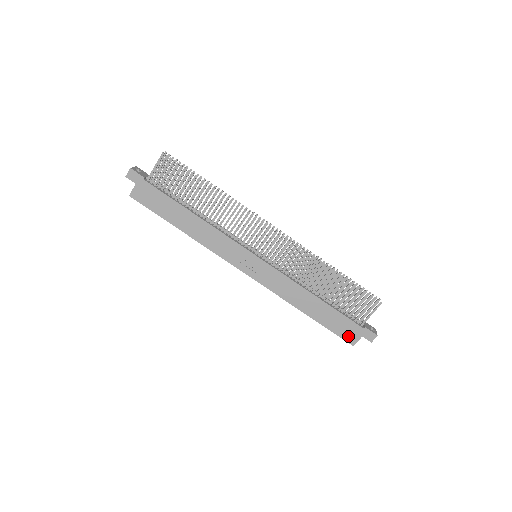
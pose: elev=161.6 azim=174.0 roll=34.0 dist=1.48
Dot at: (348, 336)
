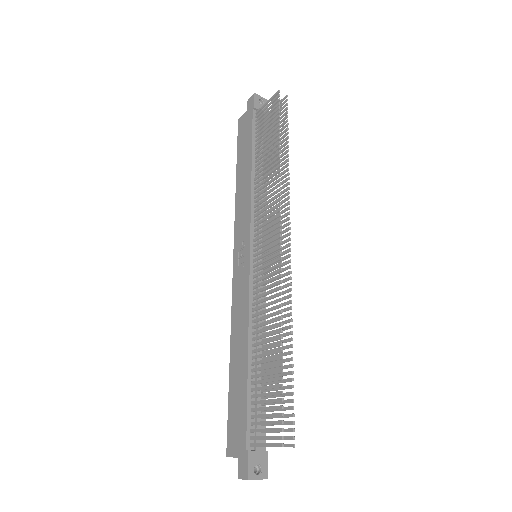
Dot at: (232, 437)
